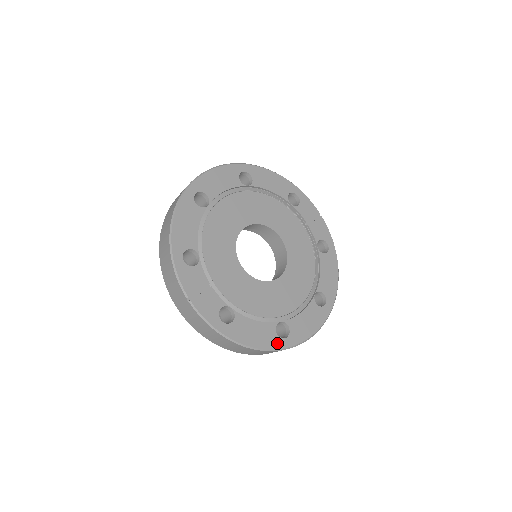
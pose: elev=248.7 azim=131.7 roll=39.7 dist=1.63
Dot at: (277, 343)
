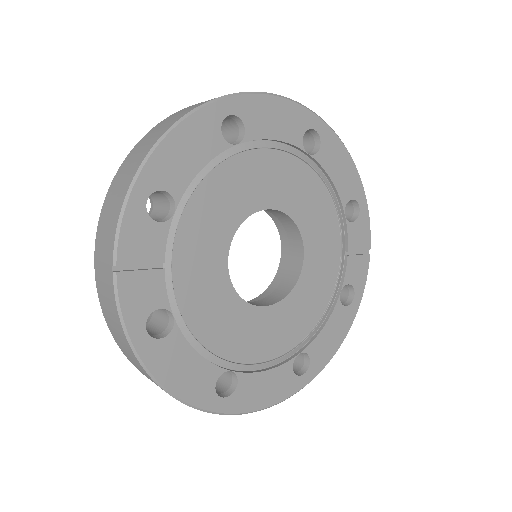
Dot at: (207, 399)
